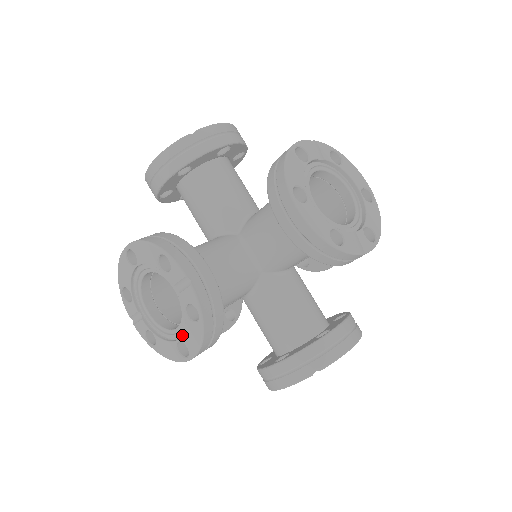
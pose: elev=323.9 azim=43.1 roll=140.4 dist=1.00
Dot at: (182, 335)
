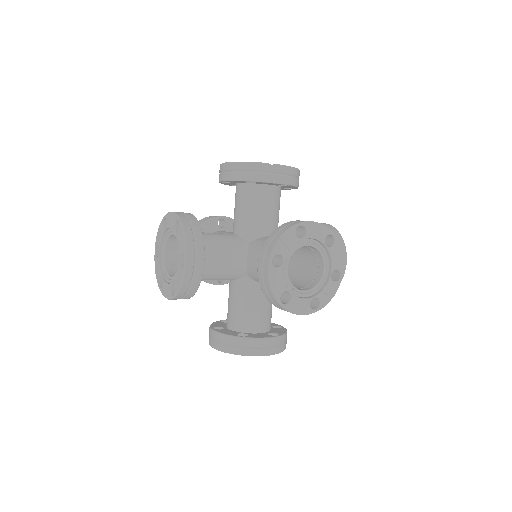
Dot at: (179, 250)
